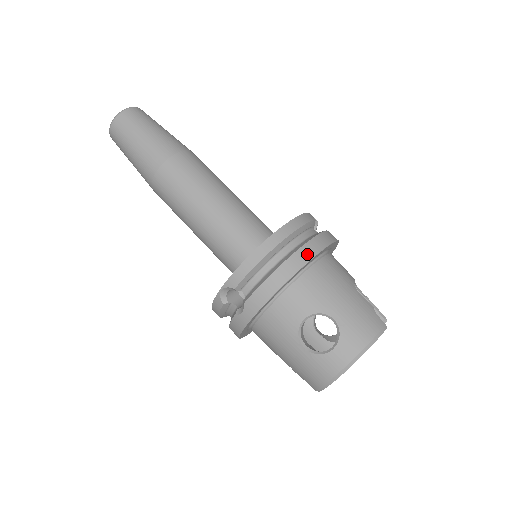
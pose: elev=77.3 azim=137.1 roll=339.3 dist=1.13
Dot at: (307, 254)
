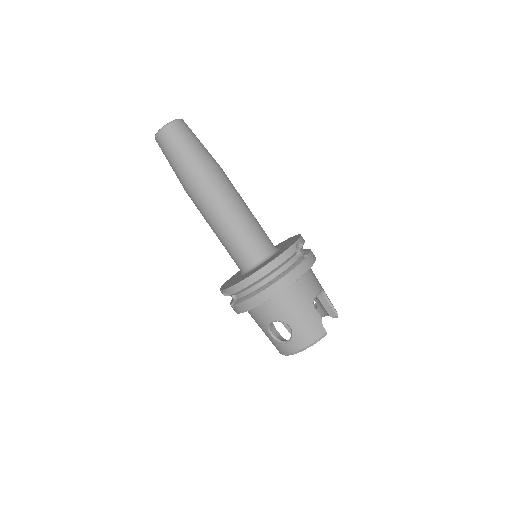
Dot at: (278, 288)
